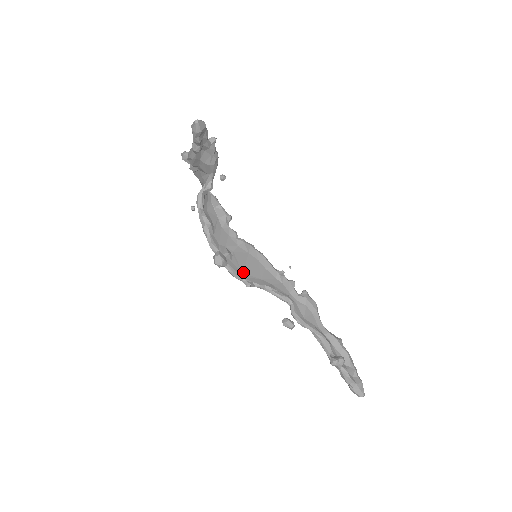
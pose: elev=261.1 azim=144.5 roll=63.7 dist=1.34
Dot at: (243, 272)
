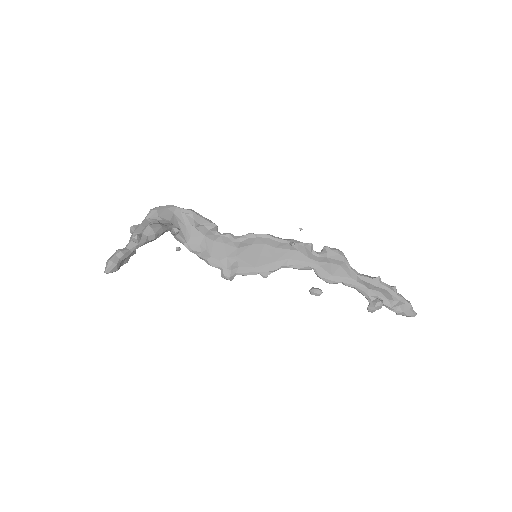
Dot at: (255, 266)
